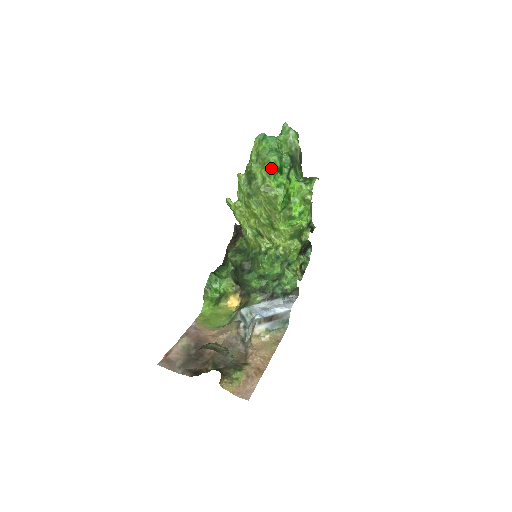
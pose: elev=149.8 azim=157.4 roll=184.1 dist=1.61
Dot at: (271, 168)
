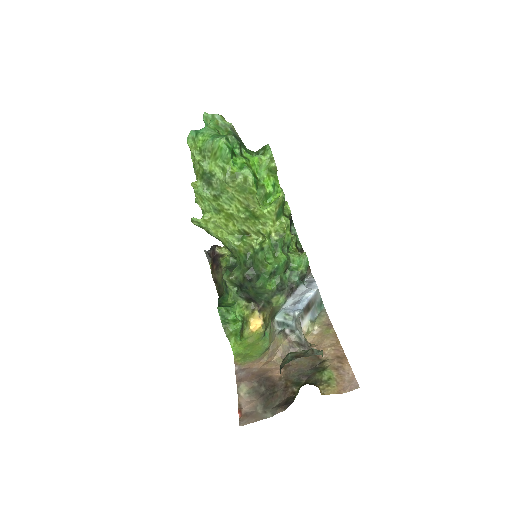
Dot at: (226, 152)
